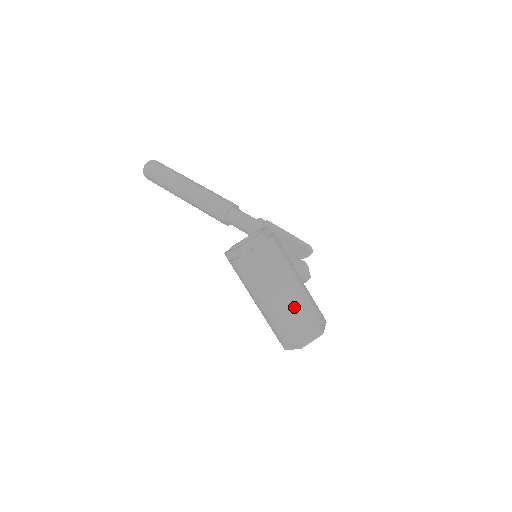
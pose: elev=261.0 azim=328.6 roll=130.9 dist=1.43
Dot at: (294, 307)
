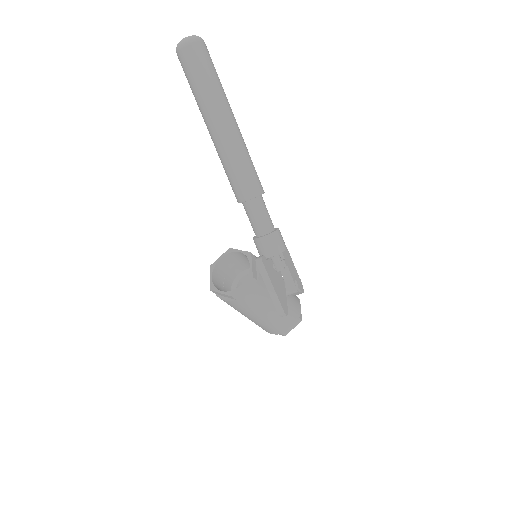
Dot at: (259, 325)
